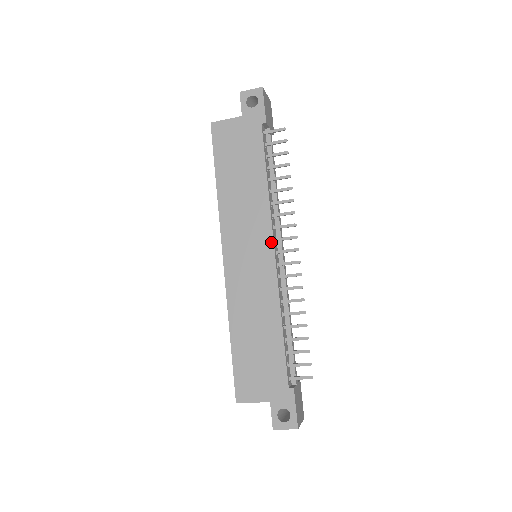
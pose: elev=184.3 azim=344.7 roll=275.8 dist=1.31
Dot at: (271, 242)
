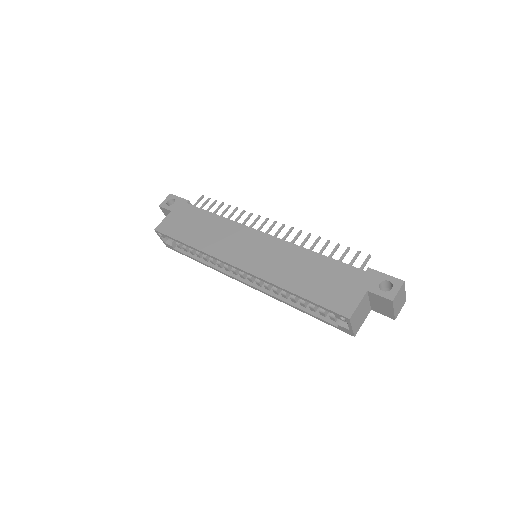
Dot at: (255, 231)
